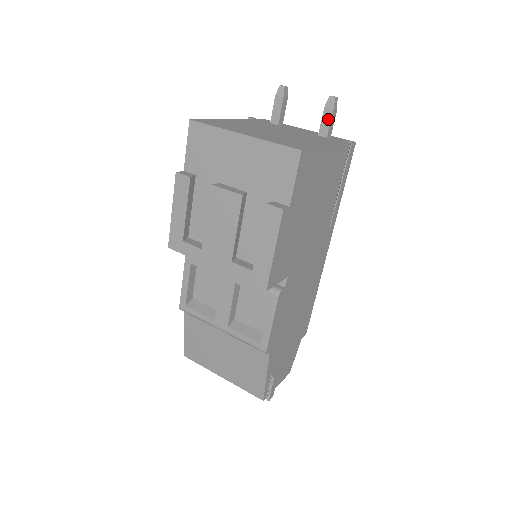
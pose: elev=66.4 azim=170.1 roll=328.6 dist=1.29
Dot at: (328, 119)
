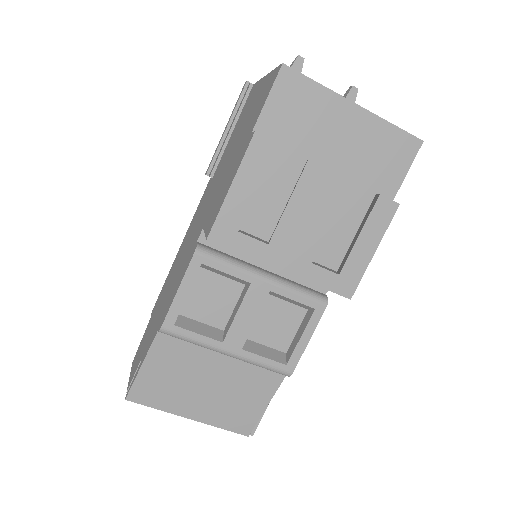
Dot at: occluded
